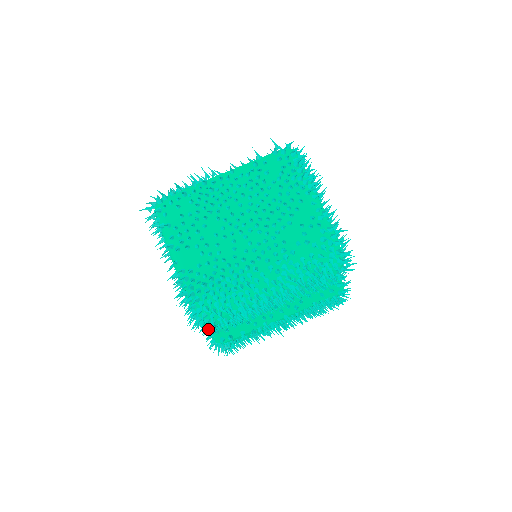
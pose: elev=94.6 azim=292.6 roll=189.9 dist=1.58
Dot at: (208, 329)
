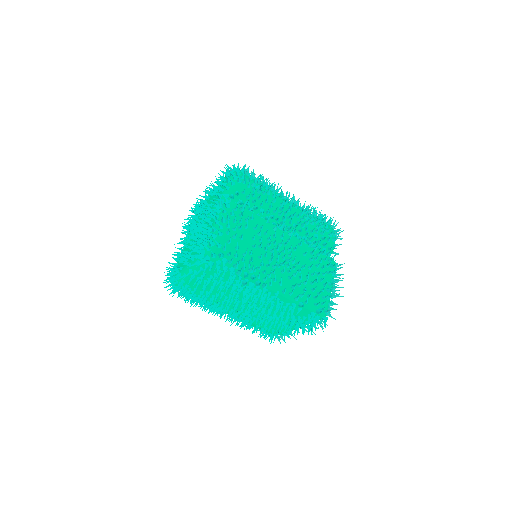
Dot at: occluded
